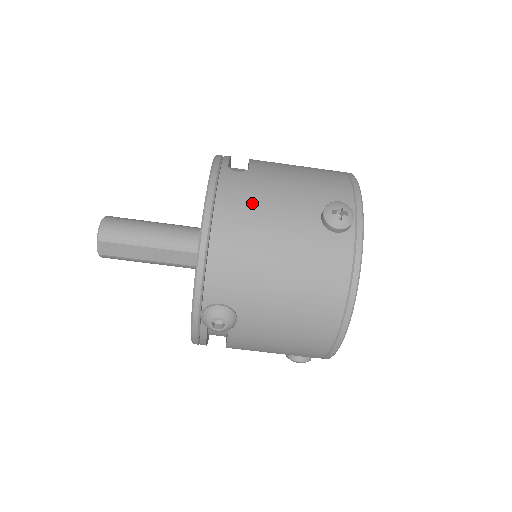
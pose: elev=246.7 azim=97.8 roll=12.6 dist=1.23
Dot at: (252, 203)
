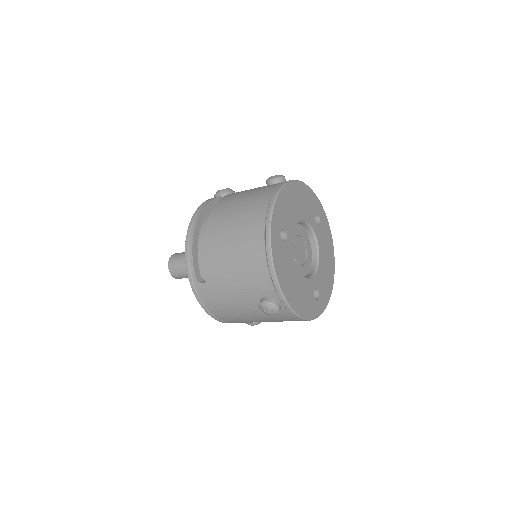
Dot at: (223, 305)
